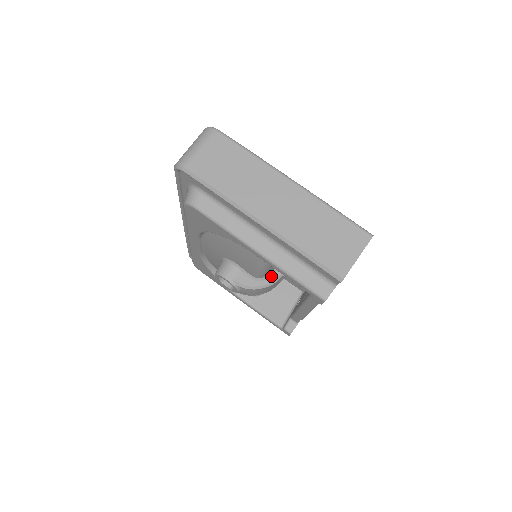
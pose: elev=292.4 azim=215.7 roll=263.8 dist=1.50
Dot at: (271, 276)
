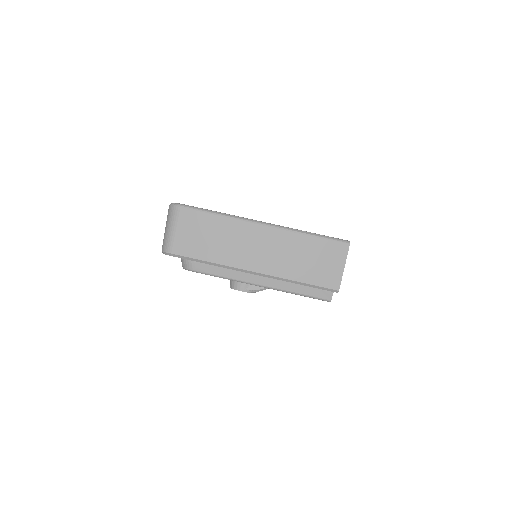
Dot at: occluded
